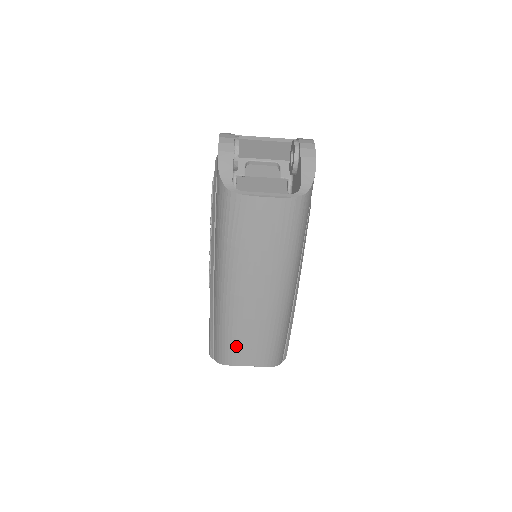
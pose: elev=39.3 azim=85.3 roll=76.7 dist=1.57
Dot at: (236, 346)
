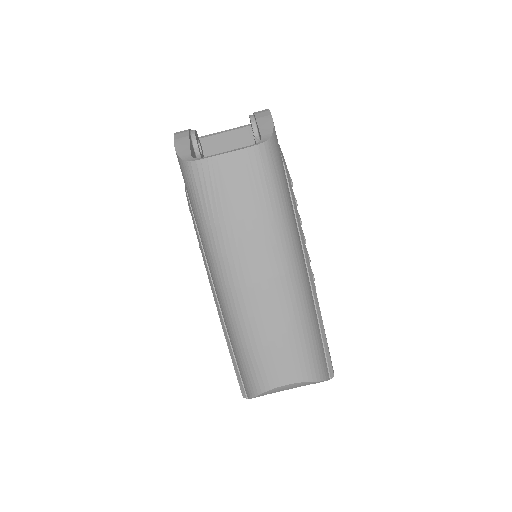
Dot at: (261, 359)
